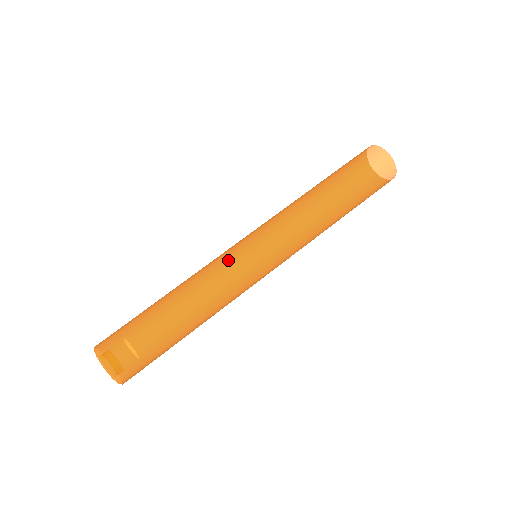
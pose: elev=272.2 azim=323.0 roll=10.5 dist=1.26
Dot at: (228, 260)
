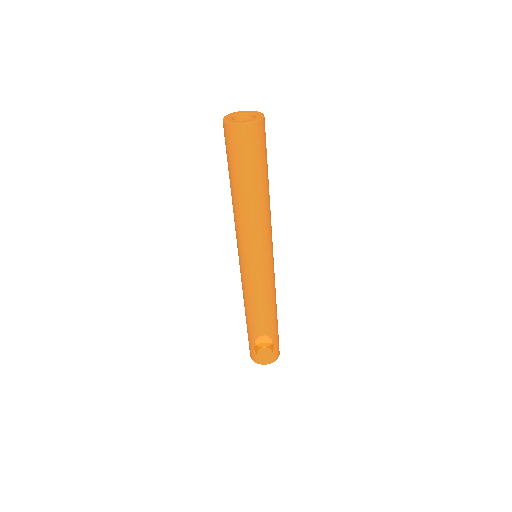
Dot at: (249, 284)
